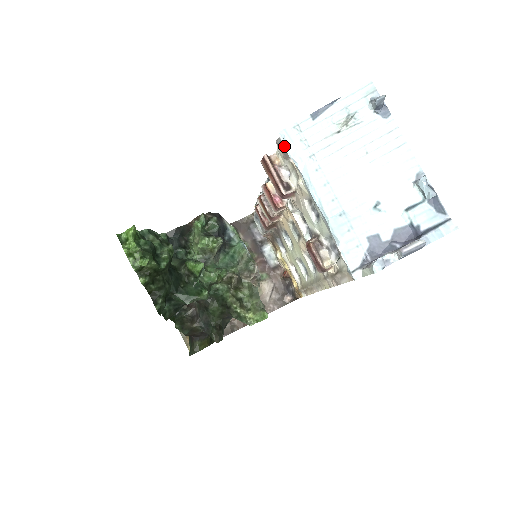
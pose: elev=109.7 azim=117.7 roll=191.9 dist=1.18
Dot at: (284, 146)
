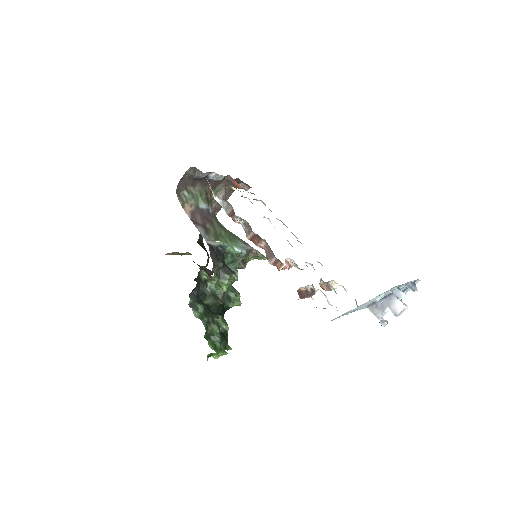
Dot at: occluded
